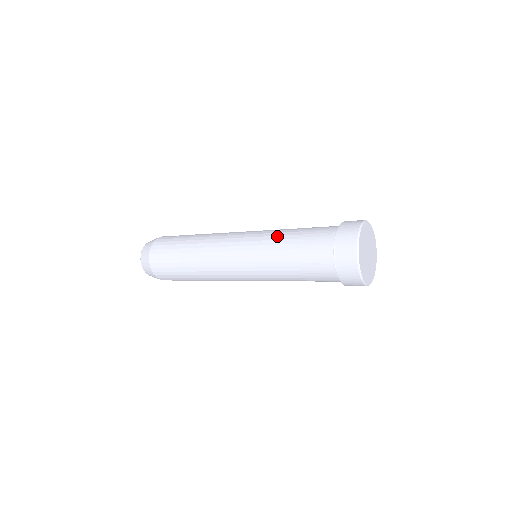
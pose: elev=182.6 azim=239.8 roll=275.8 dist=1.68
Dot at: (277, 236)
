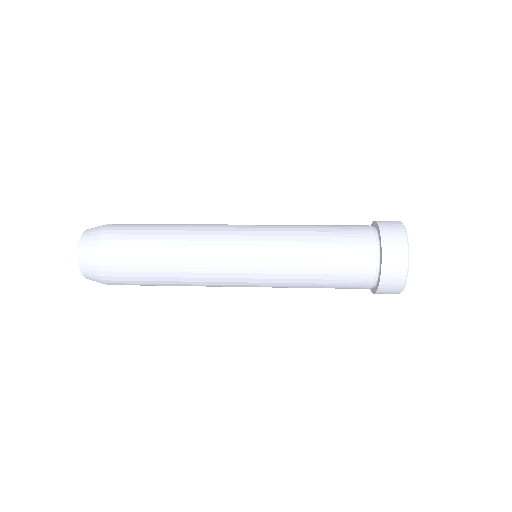
Dot at: (299, 269)
